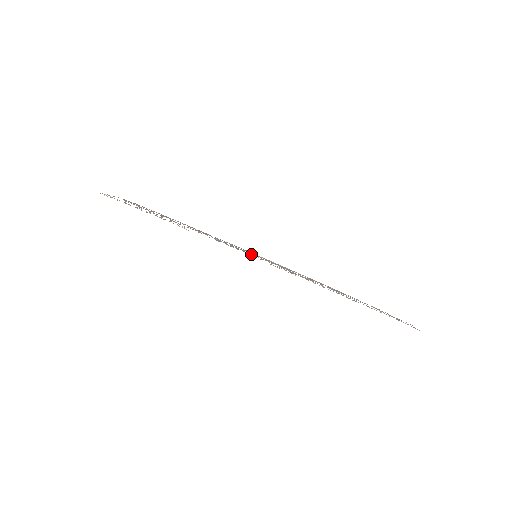
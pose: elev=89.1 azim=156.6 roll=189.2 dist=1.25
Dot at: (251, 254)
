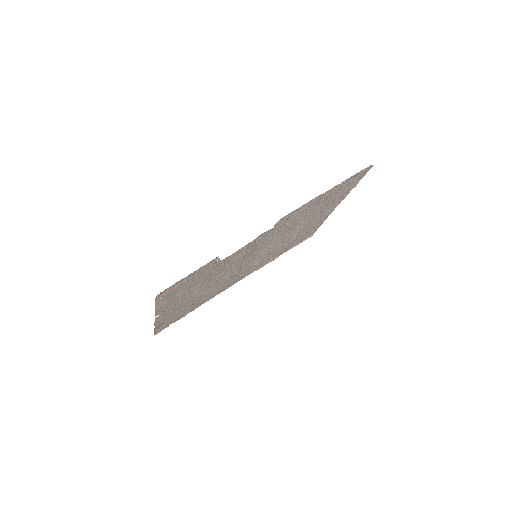
Dot at: (257, 243)
